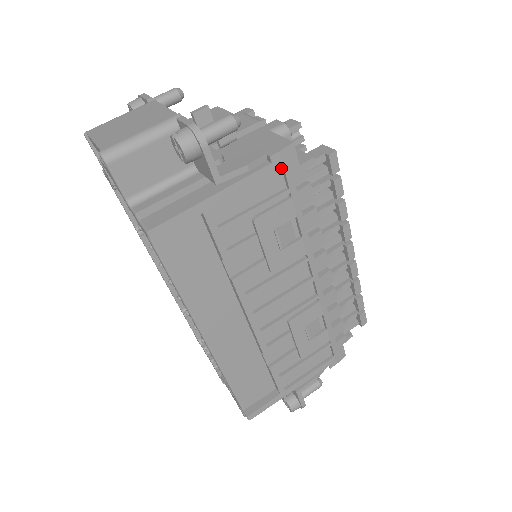
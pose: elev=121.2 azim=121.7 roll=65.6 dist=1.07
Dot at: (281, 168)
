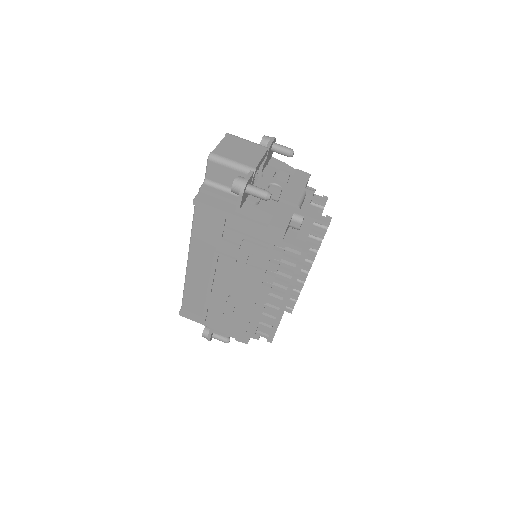
Dot at: (271, 233)
